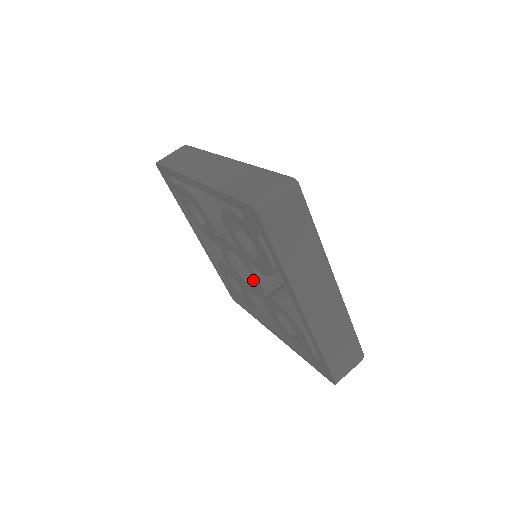
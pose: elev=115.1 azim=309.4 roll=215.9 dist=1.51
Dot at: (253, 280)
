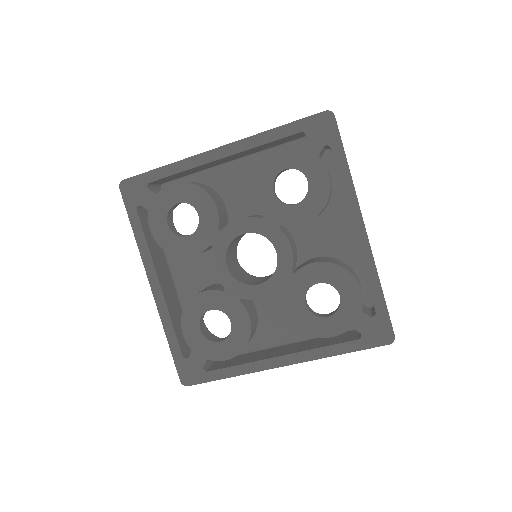
Dot at: (258, 283)
